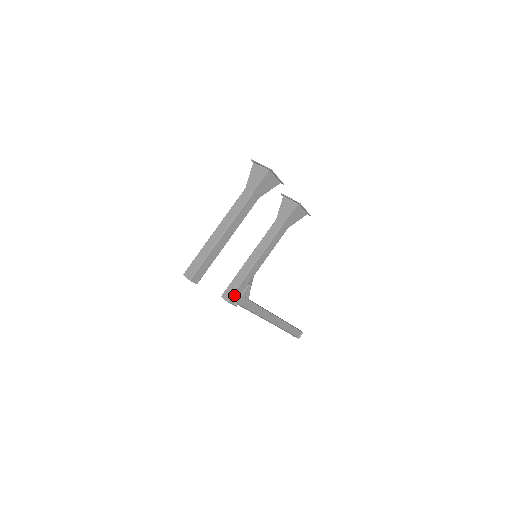
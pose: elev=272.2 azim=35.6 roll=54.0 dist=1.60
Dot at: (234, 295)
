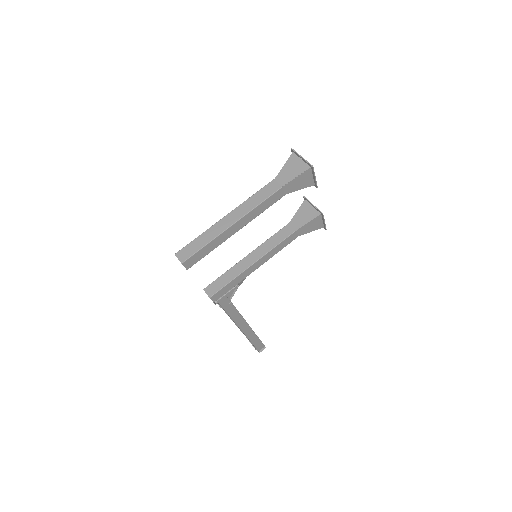
Dot at: (219, 292)
